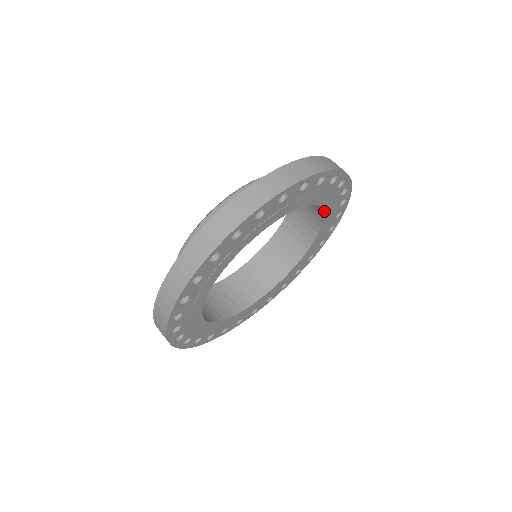
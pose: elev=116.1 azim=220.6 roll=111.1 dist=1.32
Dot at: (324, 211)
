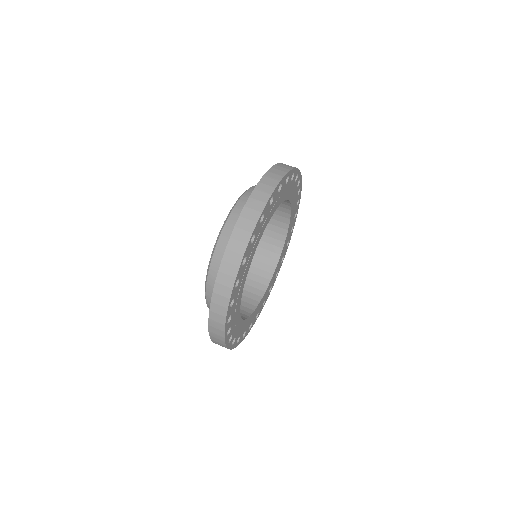
Dot at: (289, 226)
